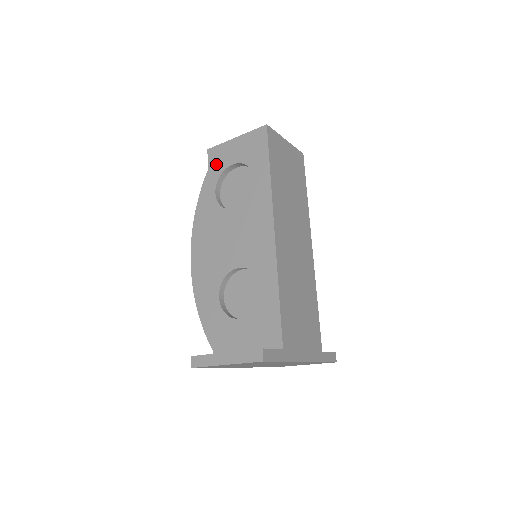
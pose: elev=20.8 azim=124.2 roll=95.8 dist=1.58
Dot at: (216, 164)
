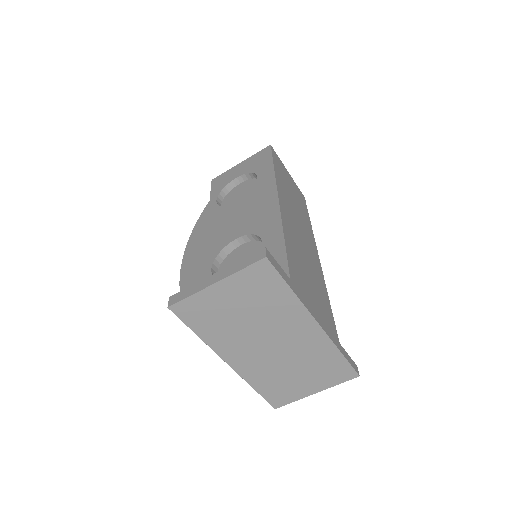
Dot at: (219, 184)
